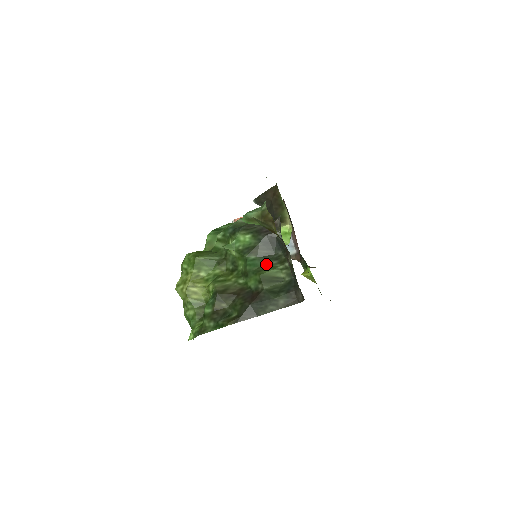
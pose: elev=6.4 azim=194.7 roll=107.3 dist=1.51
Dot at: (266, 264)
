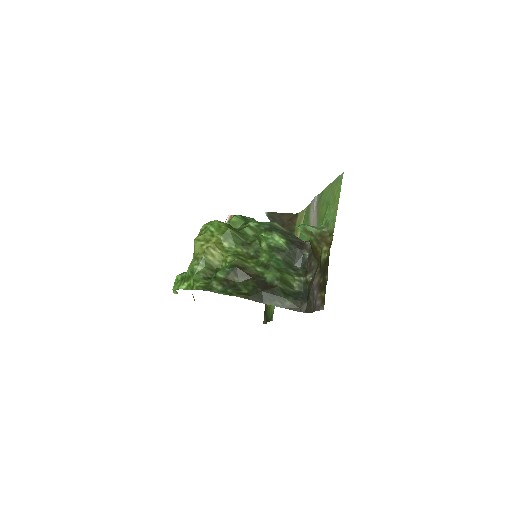
Dot at: (286, 269)
